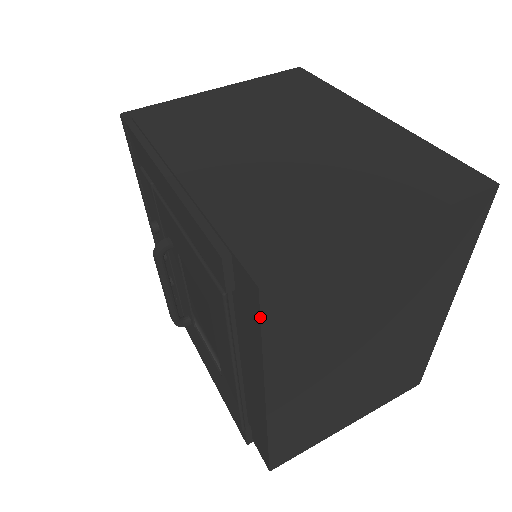
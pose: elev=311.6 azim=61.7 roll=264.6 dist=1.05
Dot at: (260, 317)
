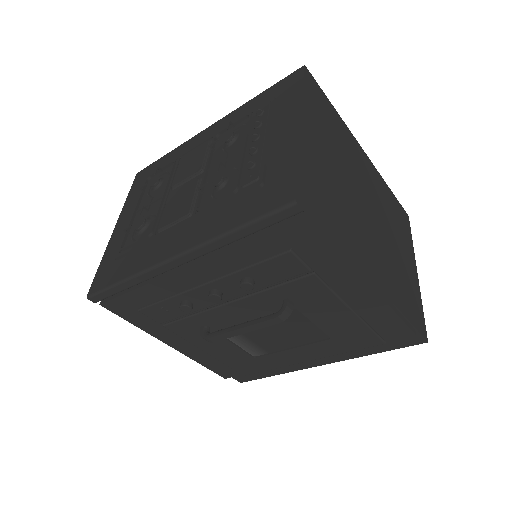
Dot at: occluded
